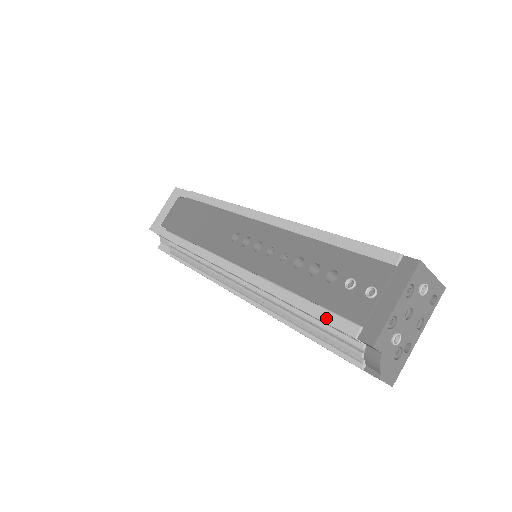
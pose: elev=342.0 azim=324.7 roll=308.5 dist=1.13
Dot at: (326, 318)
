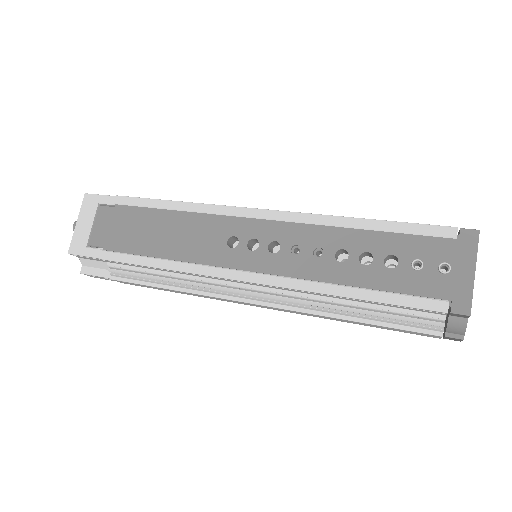
Dot at: (406, 302)
